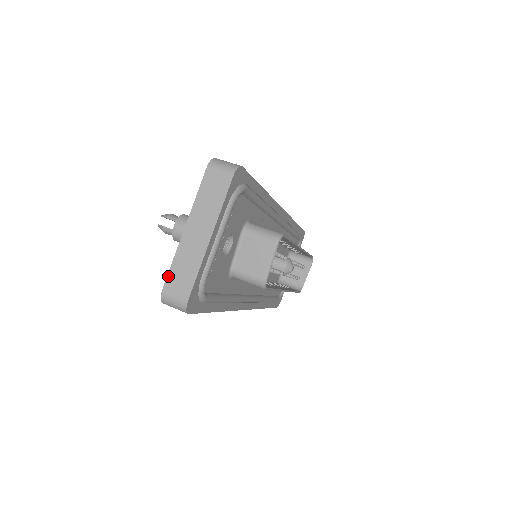
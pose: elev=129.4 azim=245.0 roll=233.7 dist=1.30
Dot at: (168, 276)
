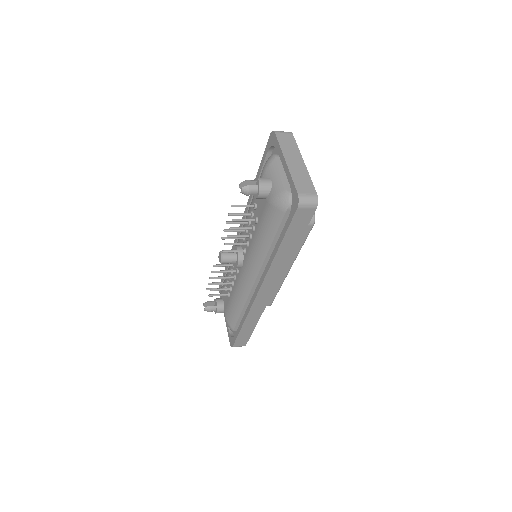
Dot at: (295, 186)
